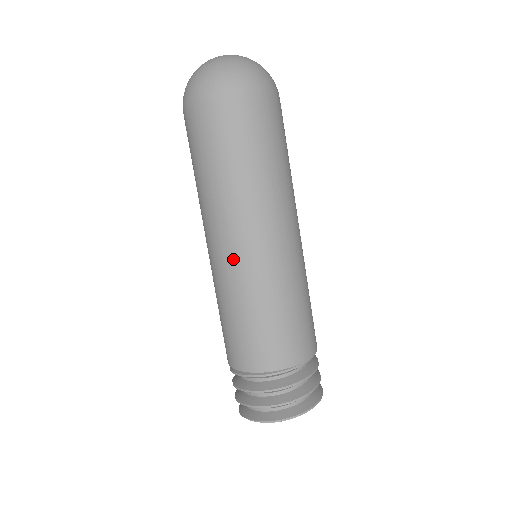
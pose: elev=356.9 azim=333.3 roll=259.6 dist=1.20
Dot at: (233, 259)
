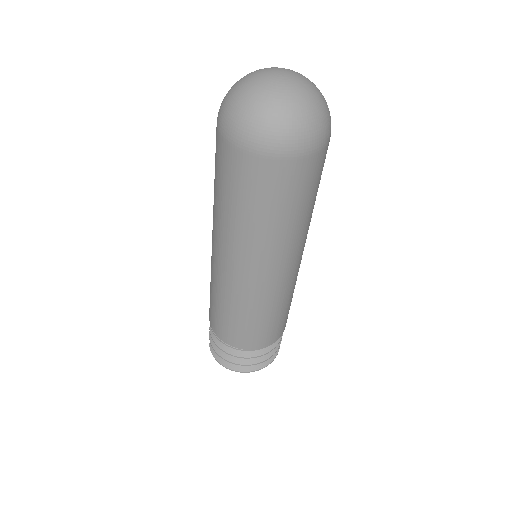
Dot at: (228, 276)
